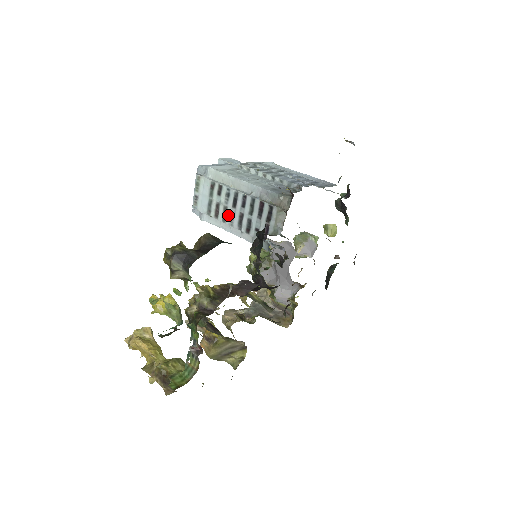
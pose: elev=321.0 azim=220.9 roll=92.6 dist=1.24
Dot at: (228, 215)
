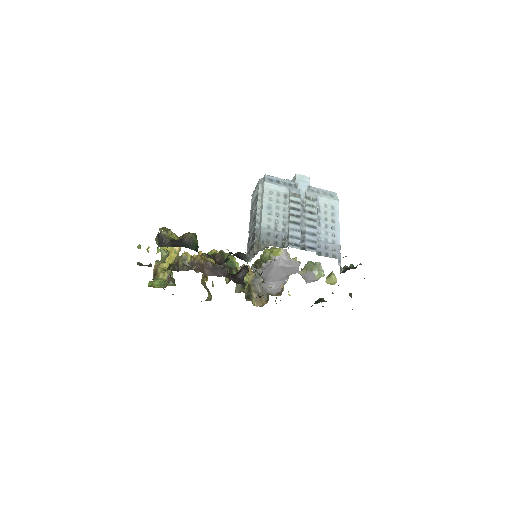
Dot at: (251, 221)
